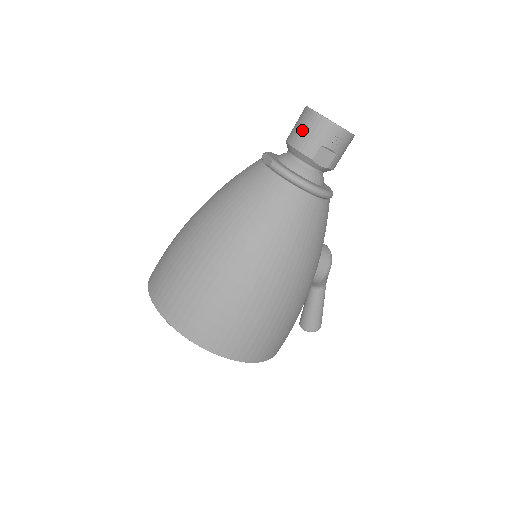
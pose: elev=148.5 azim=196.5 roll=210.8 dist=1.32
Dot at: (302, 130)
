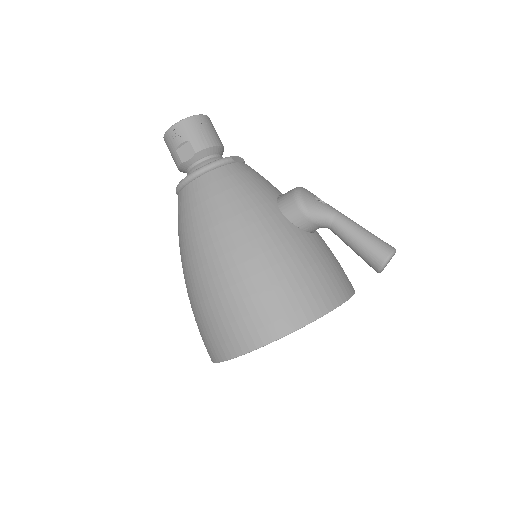
Dot at: (172, 157)
